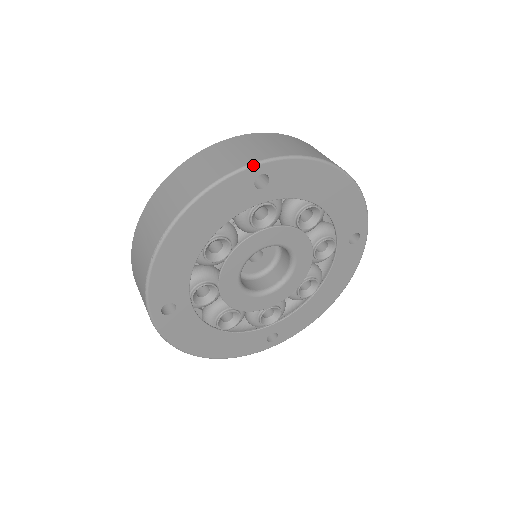
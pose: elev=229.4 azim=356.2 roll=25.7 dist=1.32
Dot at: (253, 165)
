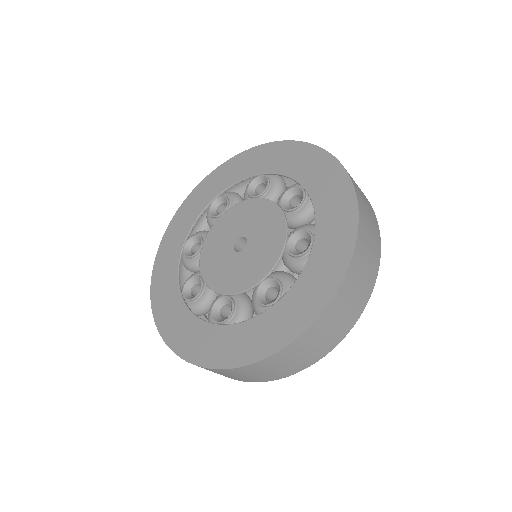
Dot at: (377, 274)
